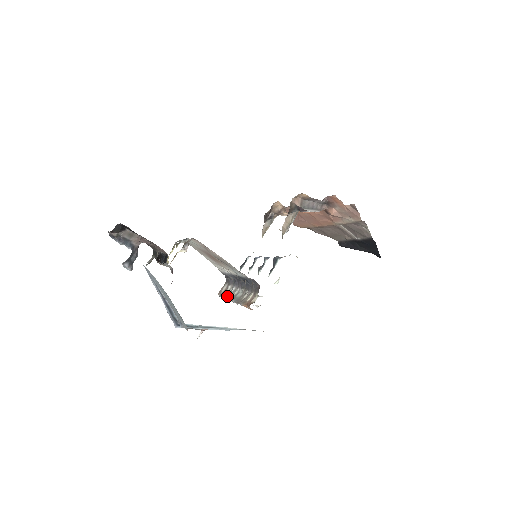
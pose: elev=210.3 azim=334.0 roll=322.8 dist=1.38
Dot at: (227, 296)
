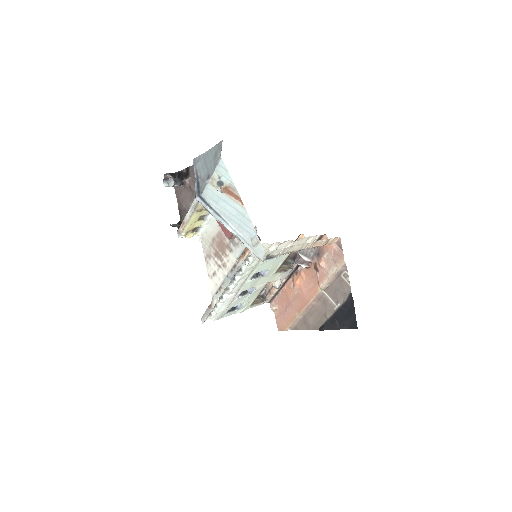
Dot at: (217, 293)
